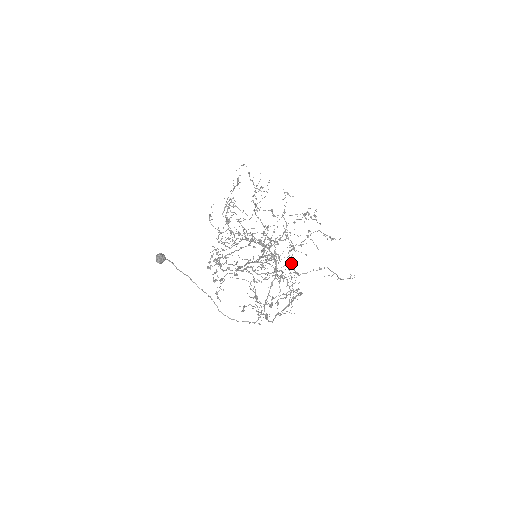
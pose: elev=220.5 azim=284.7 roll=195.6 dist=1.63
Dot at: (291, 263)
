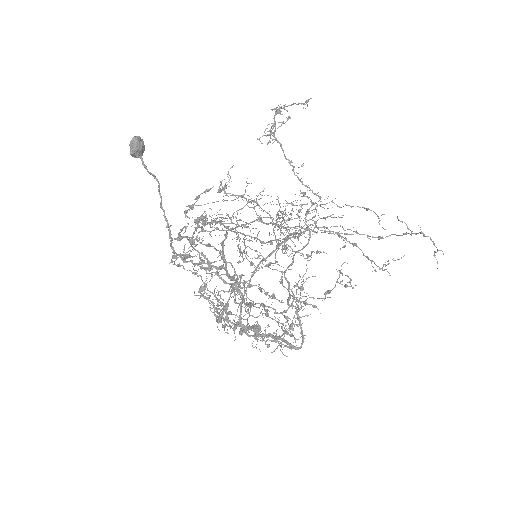
Dot at: occluded
